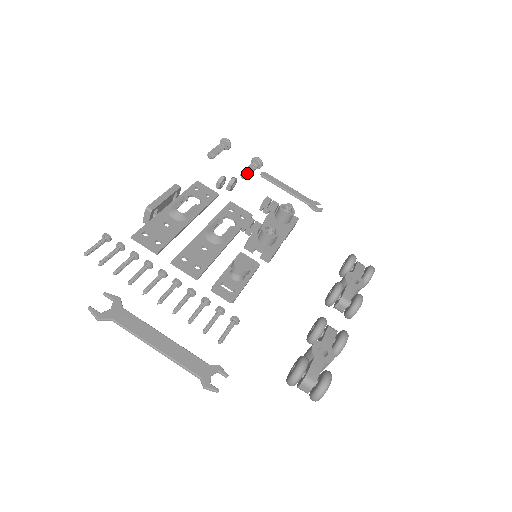
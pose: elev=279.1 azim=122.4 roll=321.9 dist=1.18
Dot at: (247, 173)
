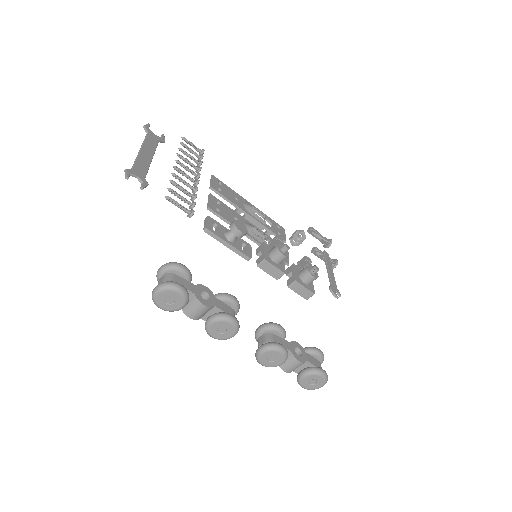
Dot at: (318, 250)
